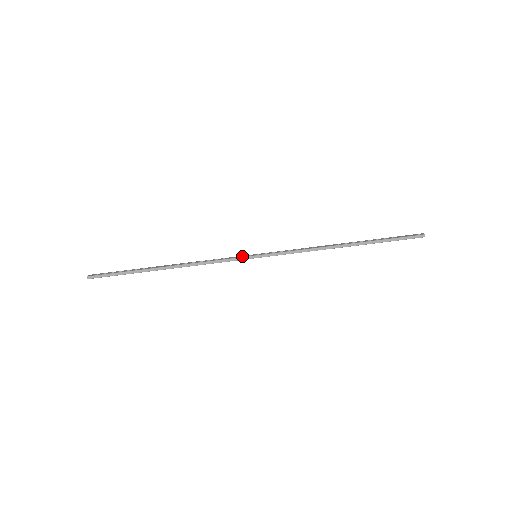
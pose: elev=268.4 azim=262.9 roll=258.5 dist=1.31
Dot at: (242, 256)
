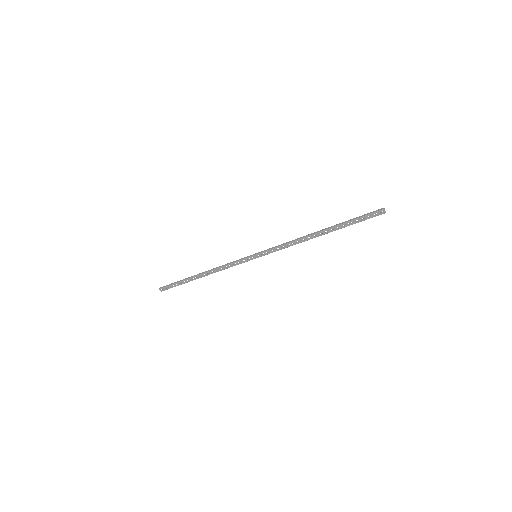
Dot at: (247, 260)
